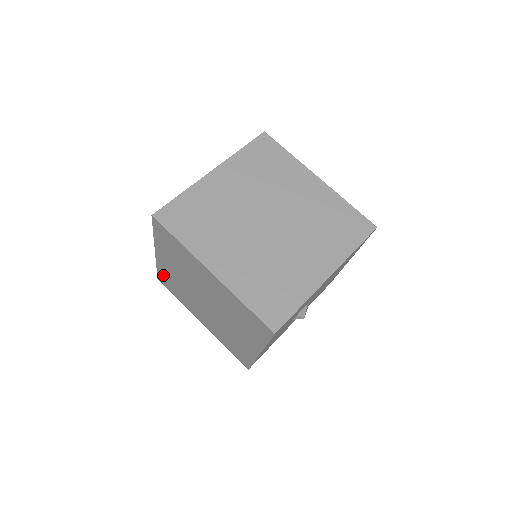
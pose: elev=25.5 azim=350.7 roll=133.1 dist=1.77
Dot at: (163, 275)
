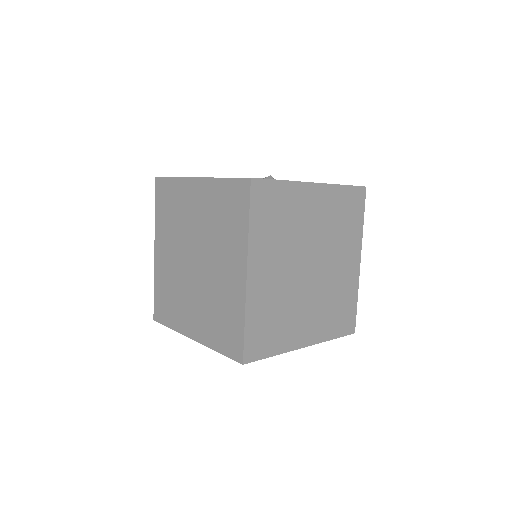
Dot at: (171, 189)
